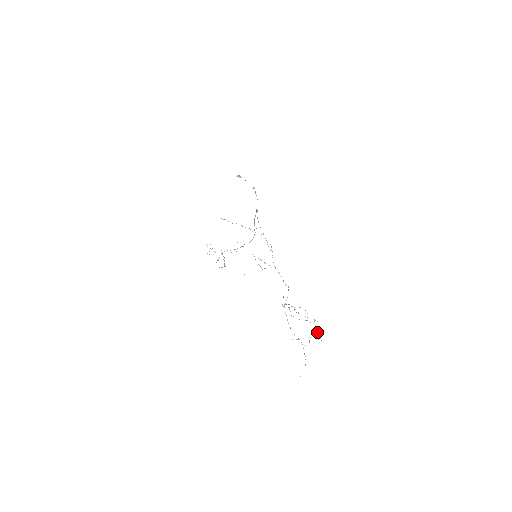
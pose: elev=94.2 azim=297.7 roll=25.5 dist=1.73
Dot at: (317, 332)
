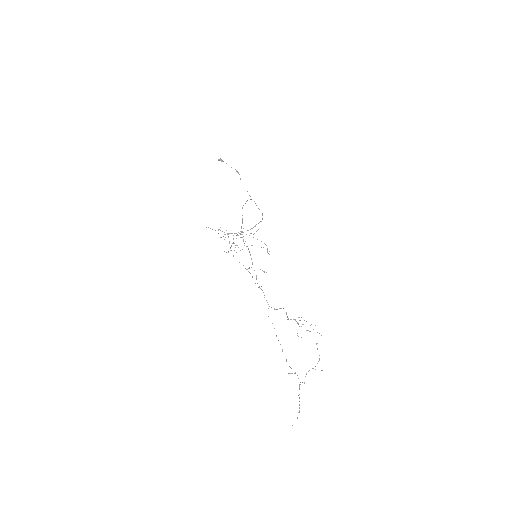
Dot at: (319, 359)
